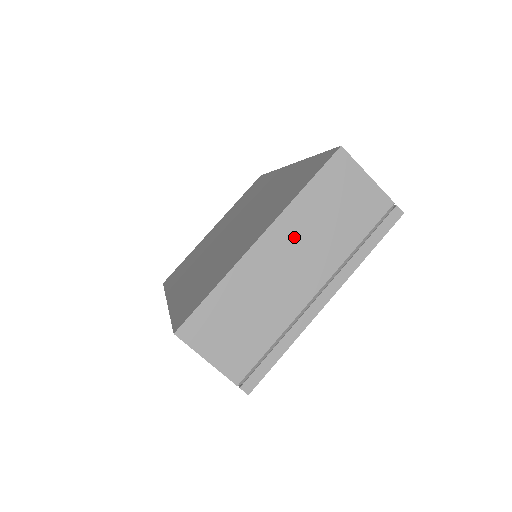
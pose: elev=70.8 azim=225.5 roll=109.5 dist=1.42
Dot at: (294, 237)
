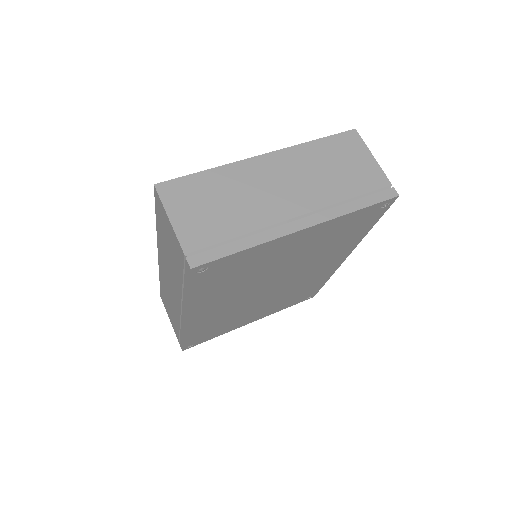
Dot at: (292, 167)
